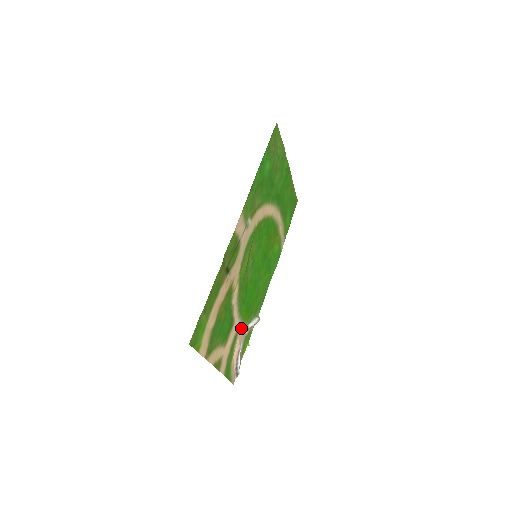
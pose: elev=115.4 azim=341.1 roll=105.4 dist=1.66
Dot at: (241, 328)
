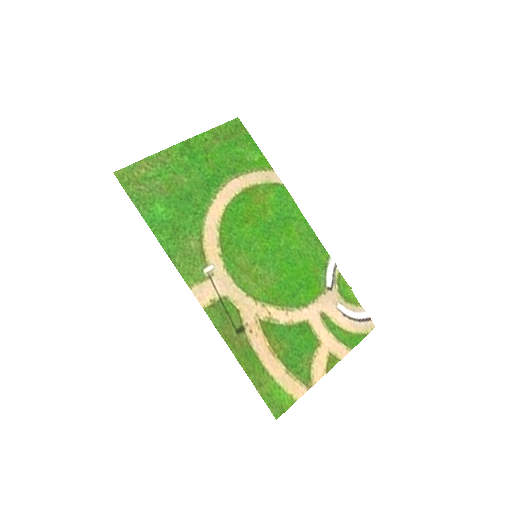
Dot at: (322, 302)
